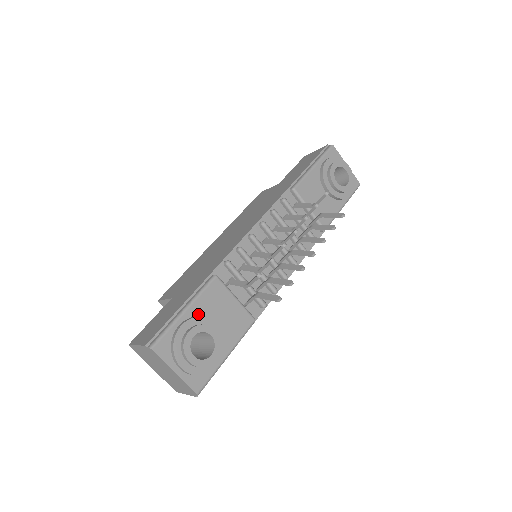
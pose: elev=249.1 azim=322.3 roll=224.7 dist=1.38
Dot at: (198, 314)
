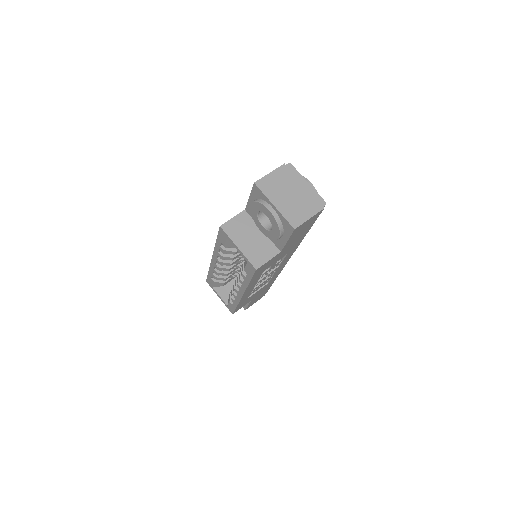
Dot at: occluded
